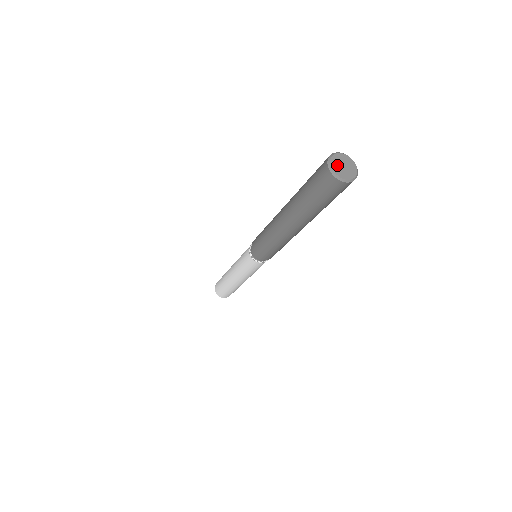
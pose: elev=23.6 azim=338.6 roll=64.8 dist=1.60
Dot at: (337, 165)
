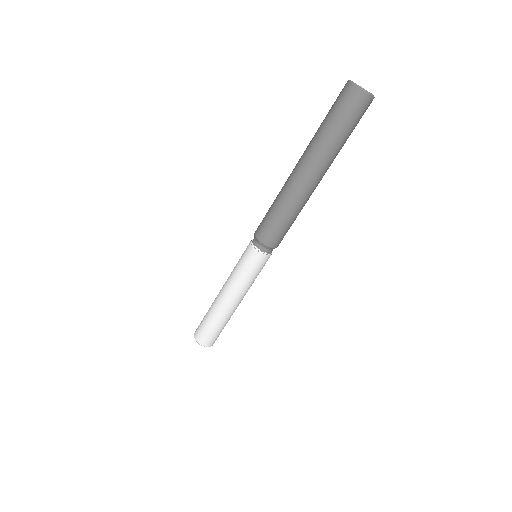
Dot at: occluded
